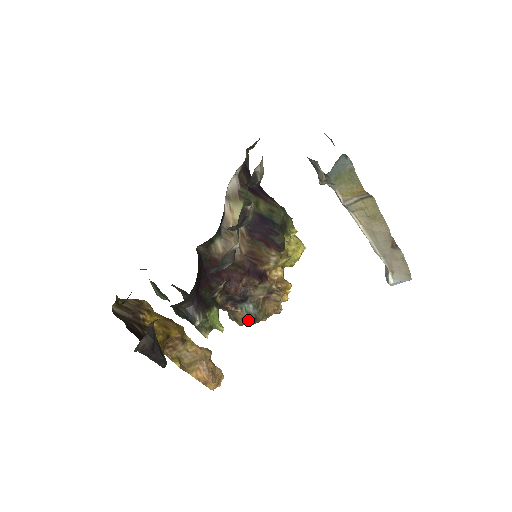
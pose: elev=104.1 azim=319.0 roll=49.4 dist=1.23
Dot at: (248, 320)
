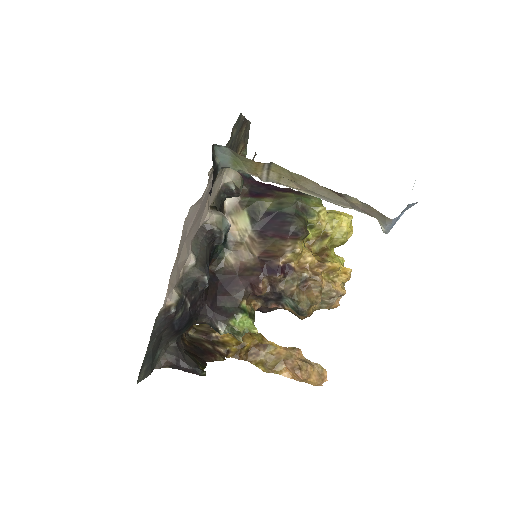
Dot at: (297, 314)
